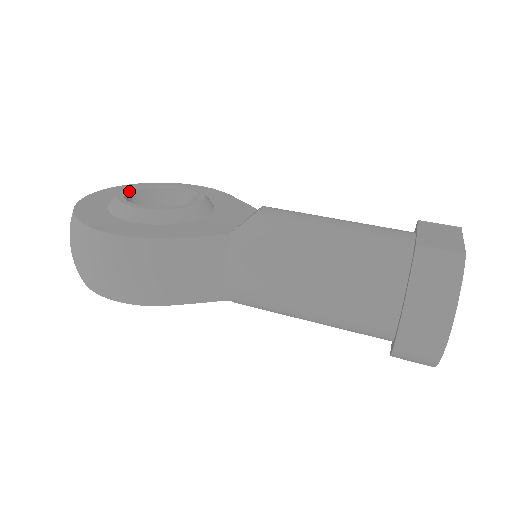
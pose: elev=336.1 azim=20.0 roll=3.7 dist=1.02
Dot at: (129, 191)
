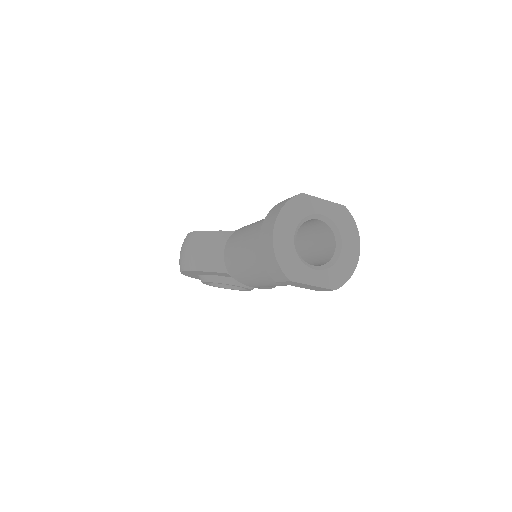
Dot at: occluded
